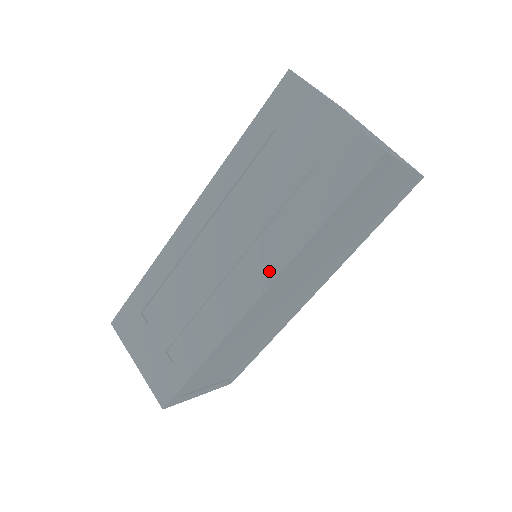
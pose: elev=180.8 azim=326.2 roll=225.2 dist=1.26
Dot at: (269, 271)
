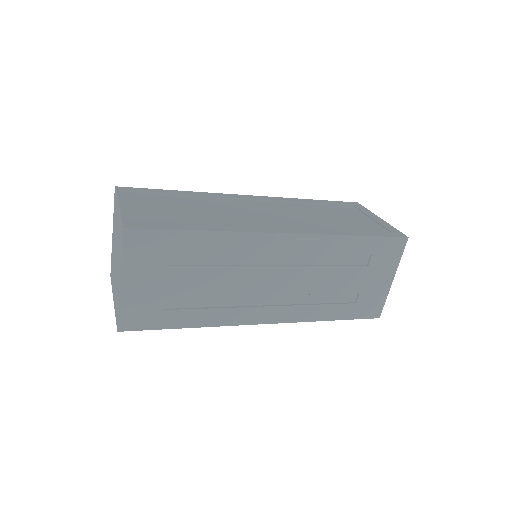
Dot at: (288, 316)
